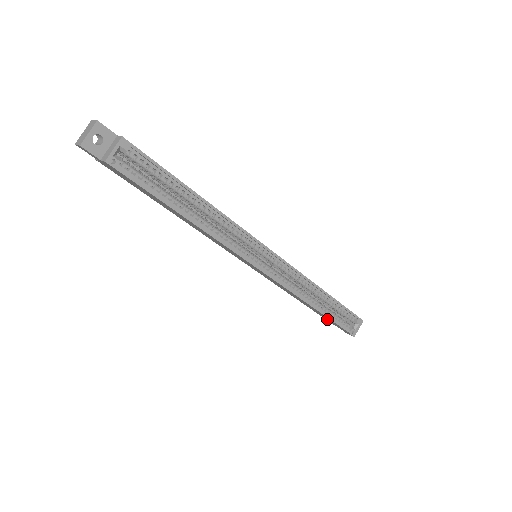
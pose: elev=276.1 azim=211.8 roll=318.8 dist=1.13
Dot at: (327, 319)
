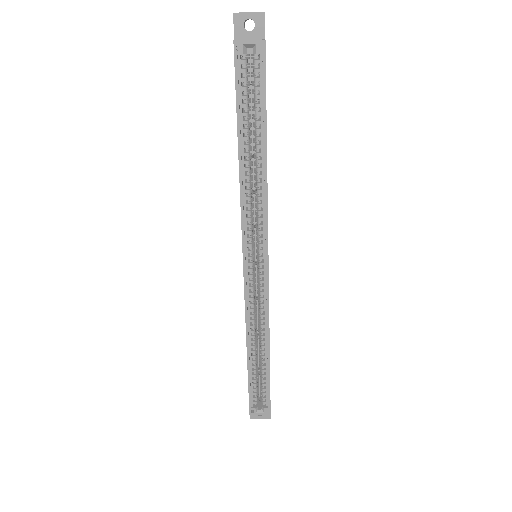
Dot at: occluded
